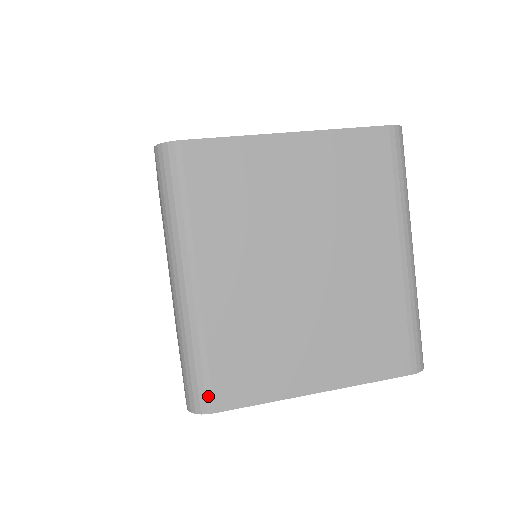
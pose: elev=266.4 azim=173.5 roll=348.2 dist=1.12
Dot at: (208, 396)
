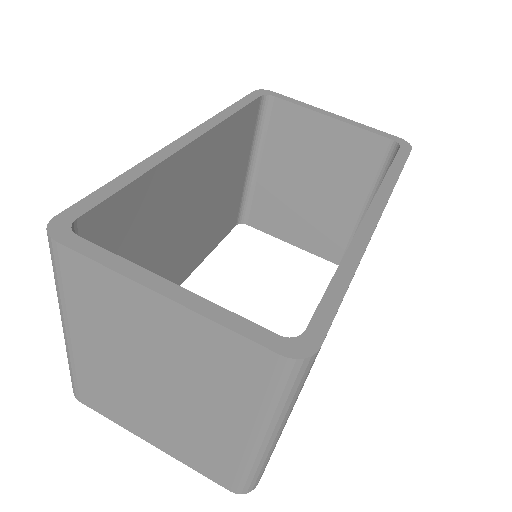
Dot at: (77, 393)
